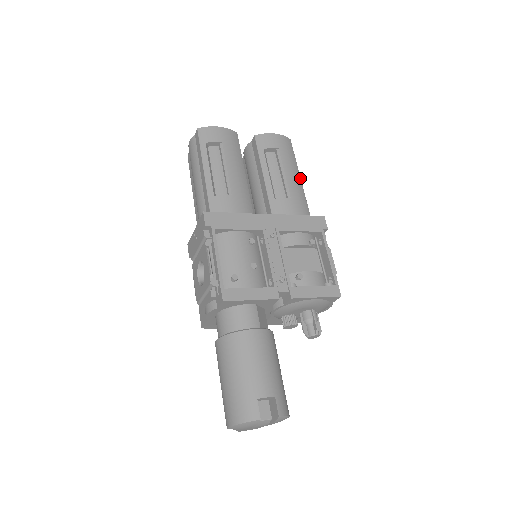
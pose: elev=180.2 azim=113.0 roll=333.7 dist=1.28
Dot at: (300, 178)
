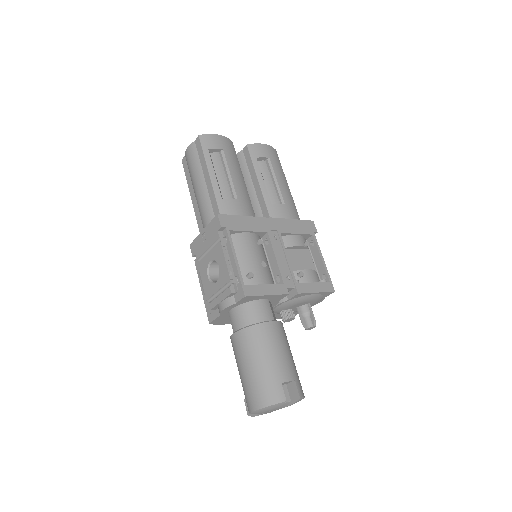
Dot at: (288, 186)
